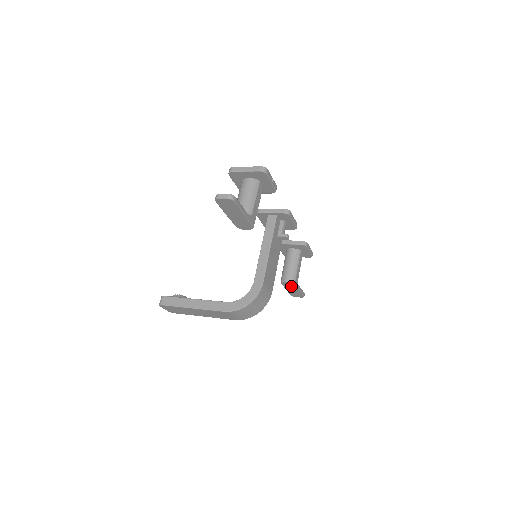
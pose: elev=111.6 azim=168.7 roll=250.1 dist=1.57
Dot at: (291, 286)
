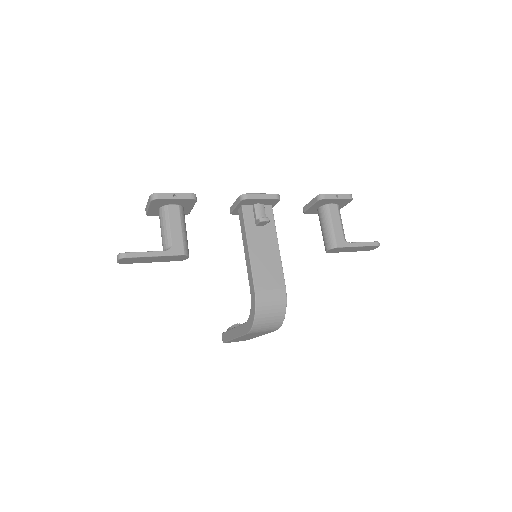
Dot at: (342, 249)
